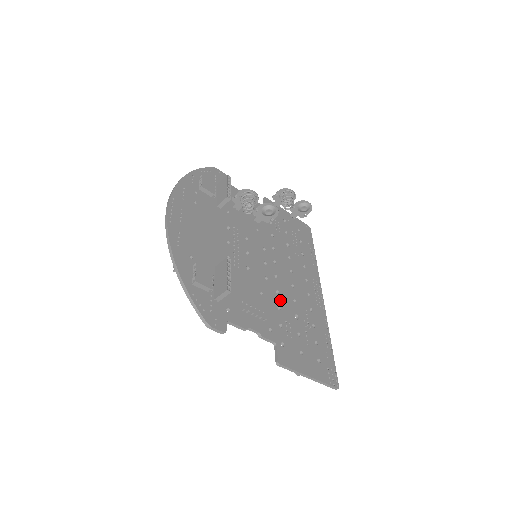
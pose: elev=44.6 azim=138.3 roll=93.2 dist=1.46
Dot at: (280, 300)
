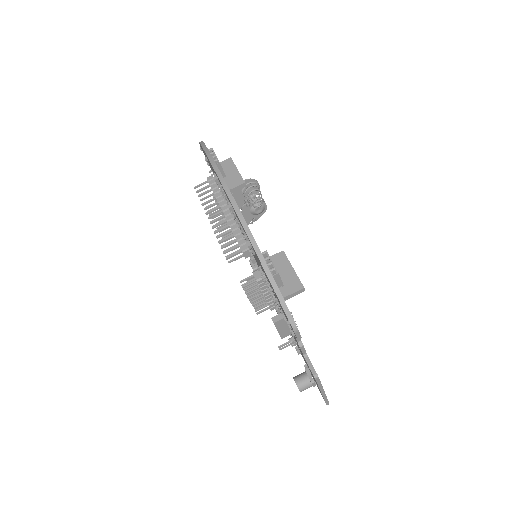
Dot at: occluded
